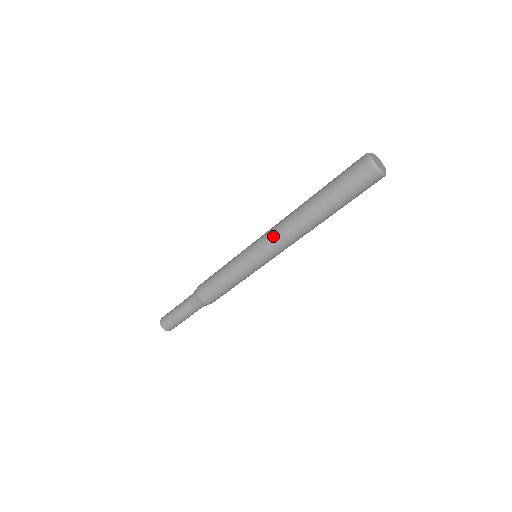
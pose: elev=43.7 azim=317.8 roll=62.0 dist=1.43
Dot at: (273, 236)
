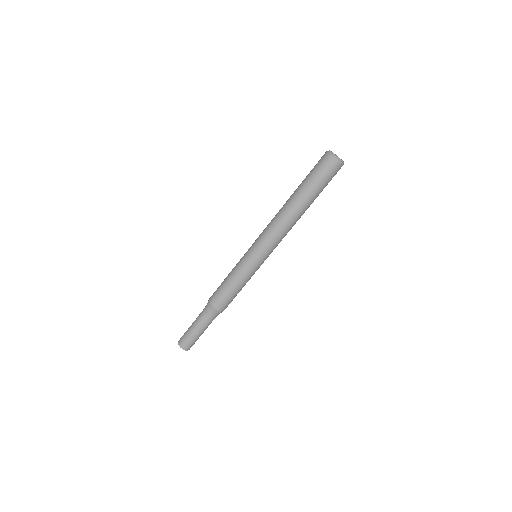
Dot at: (270, 234)
